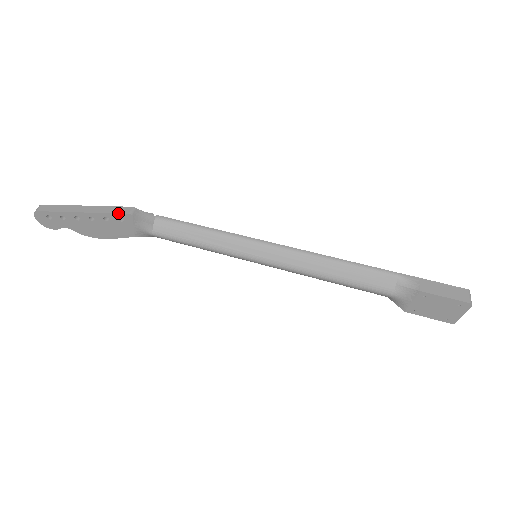
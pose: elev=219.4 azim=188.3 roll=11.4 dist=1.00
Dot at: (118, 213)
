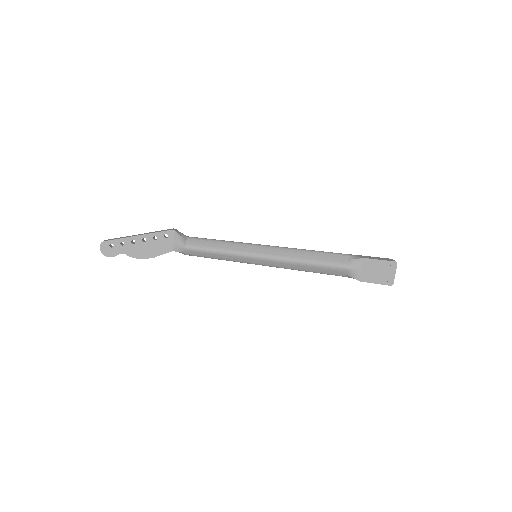
Dot at: (165, 231)
